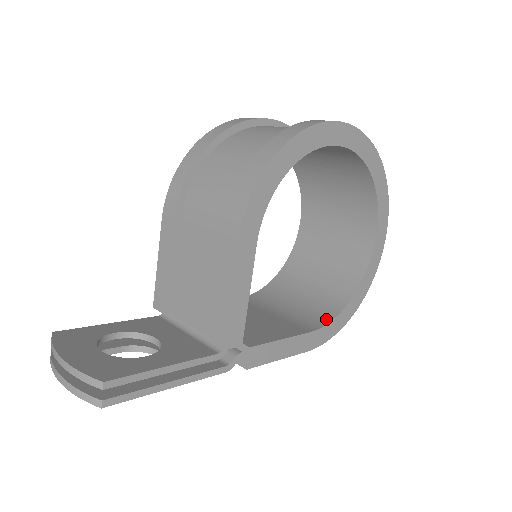
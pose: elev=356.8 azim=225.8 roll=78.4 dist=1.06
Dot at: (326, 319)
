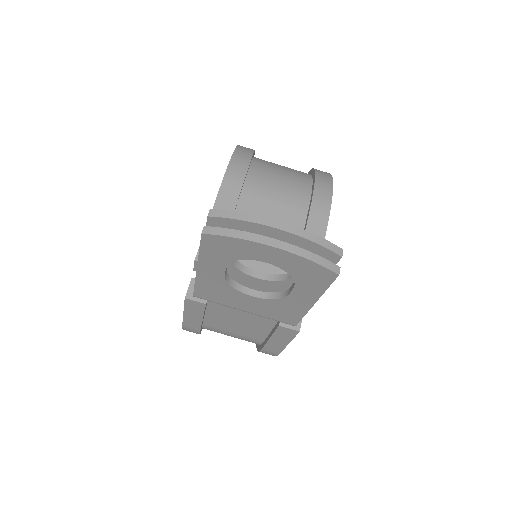
Dot at: occluded
